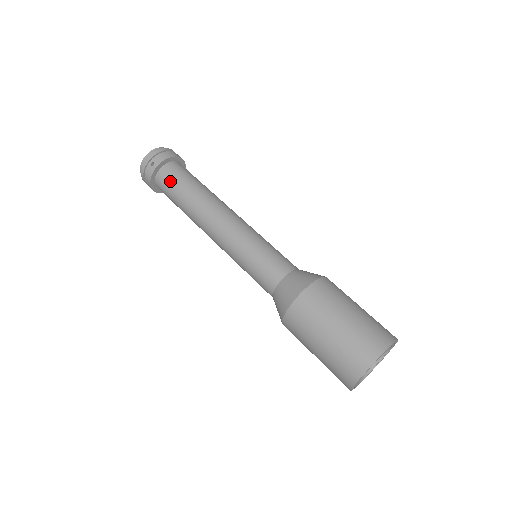
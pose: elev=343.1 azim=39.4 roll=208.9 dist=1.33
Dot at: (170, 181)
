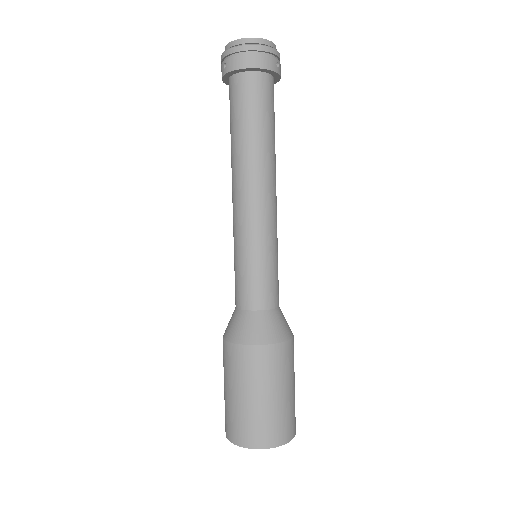
Dot at: (231, 103)
